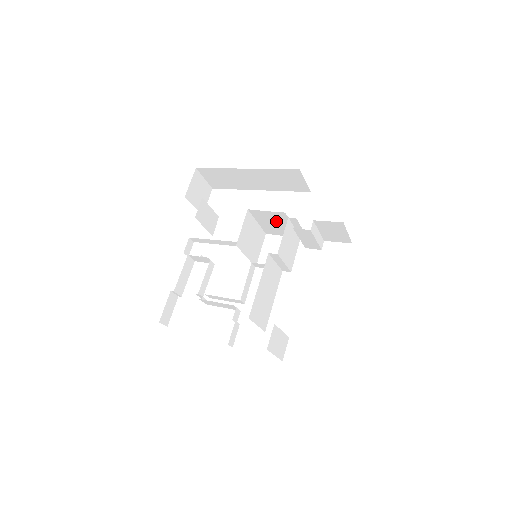
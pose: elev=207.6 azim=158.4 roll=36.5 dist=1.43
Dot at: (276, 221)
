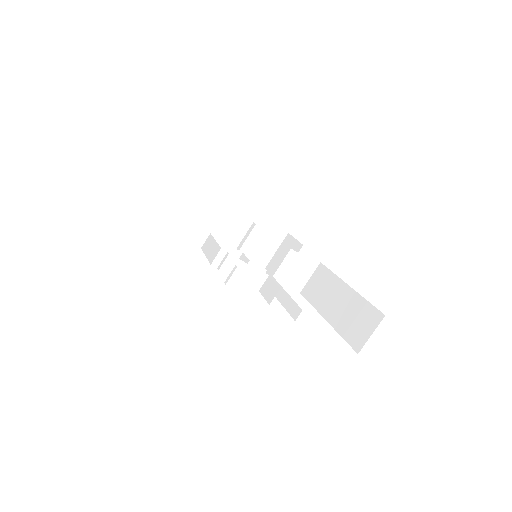
Dot at: (266, 241)
